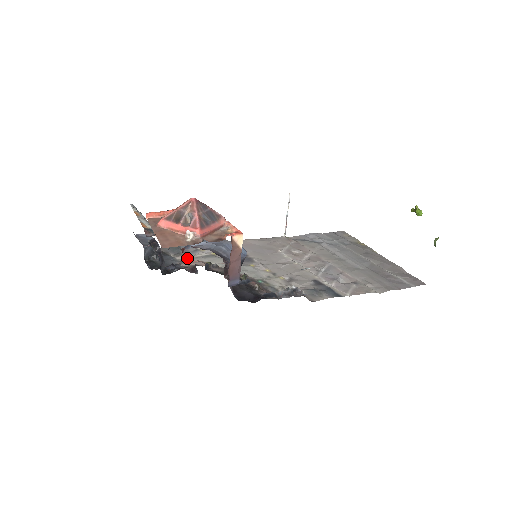
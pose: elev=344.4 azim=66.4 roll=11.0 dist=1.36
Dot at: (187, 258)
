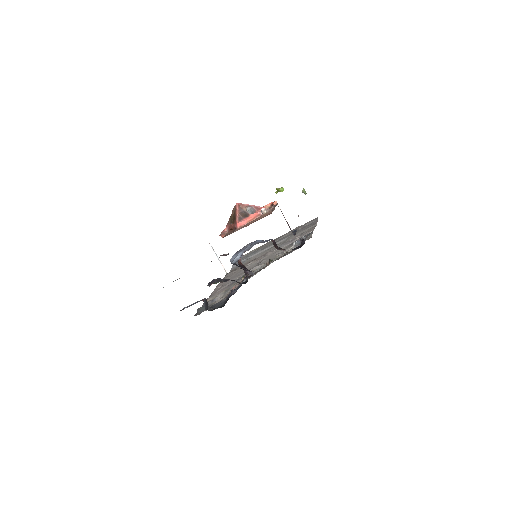
Dot at: (221, 298)
